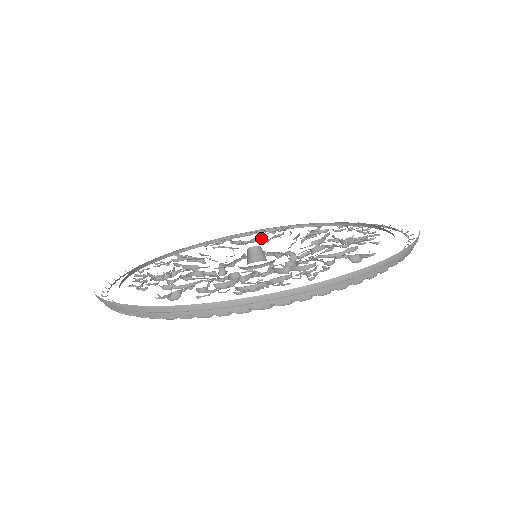
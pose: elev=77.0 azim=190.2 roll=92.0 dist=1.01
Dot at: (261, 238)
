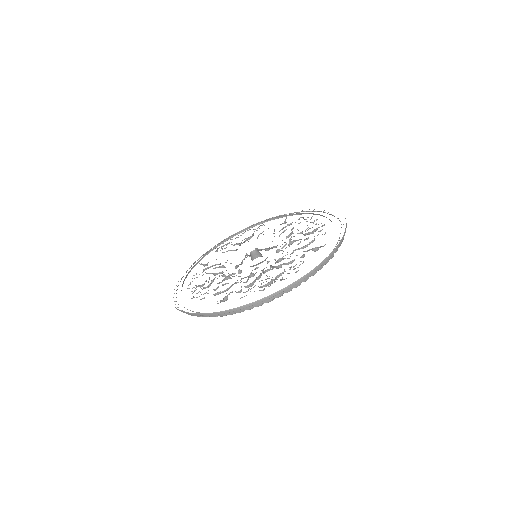
Dot at: (251, 237)
